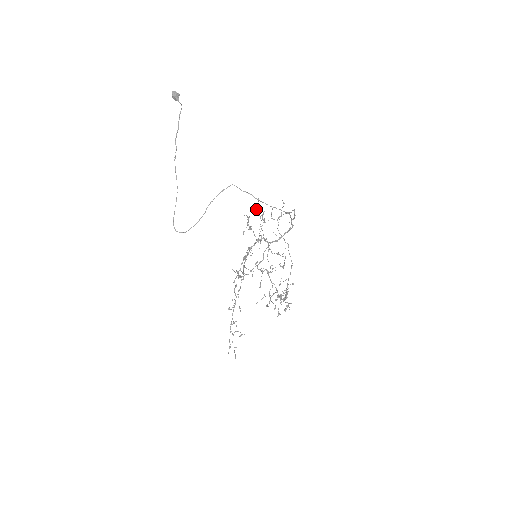
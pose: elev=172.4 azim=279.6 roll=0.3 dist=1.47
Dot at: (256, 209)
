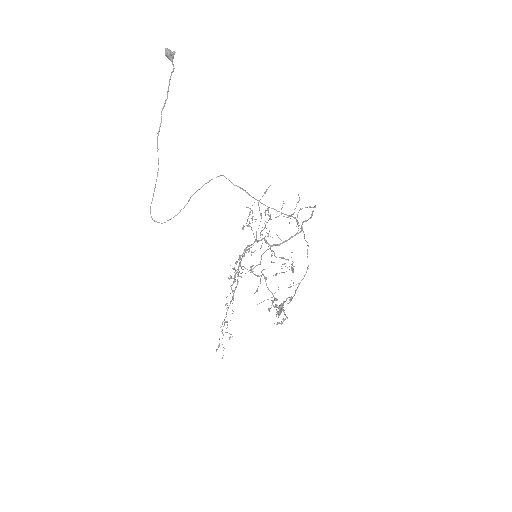
Dot at: (258, 204)
